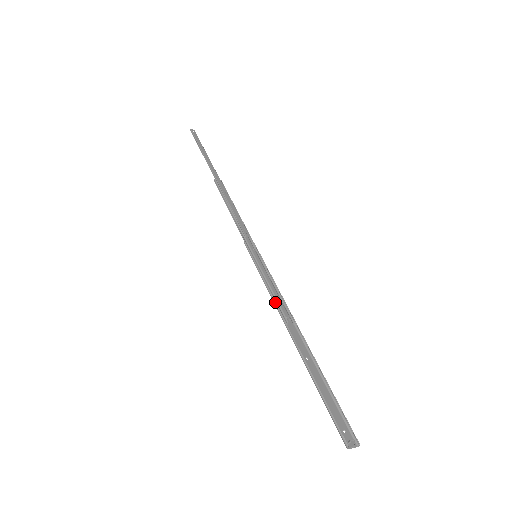
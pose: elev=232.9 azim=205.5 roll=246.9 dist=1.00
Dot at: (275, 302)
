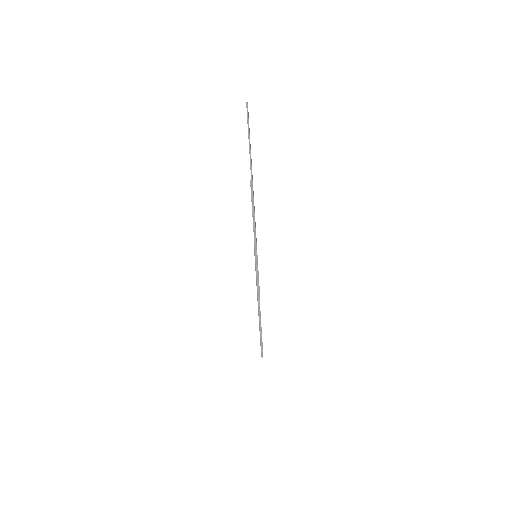
Dot at: (258, 291)
